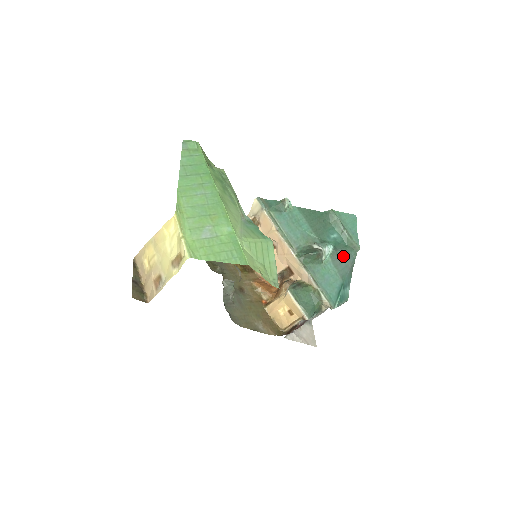
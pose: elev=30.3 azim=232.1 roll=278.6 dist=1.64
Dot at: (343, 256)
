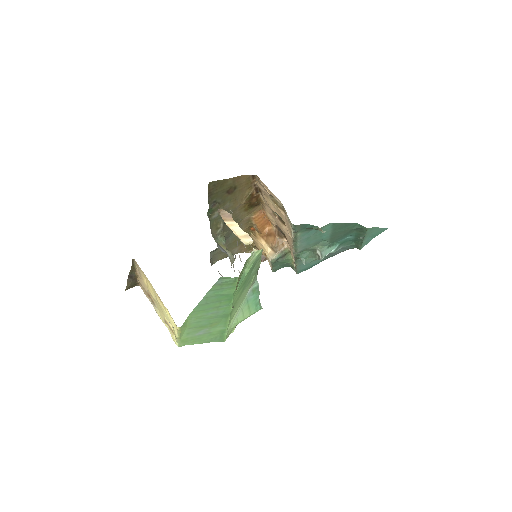
Dot at: (340, 250)
